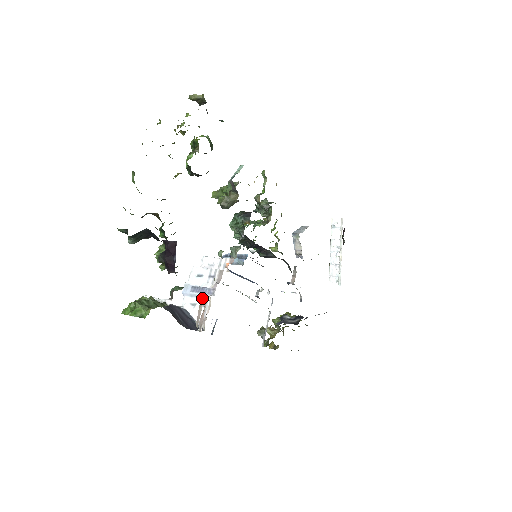
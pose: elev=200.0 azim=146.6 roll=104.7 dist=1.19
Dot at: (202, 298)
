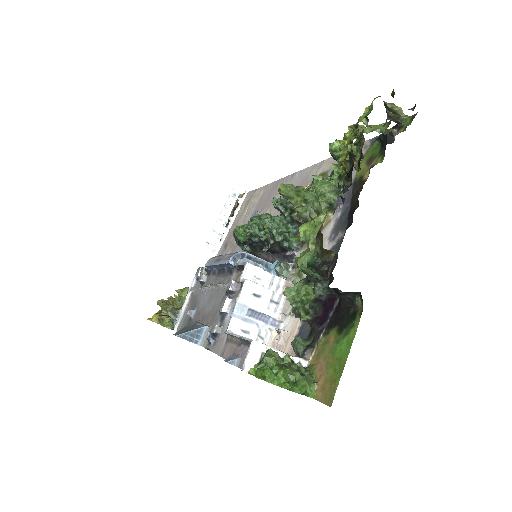
Dot at: (284, 338)
